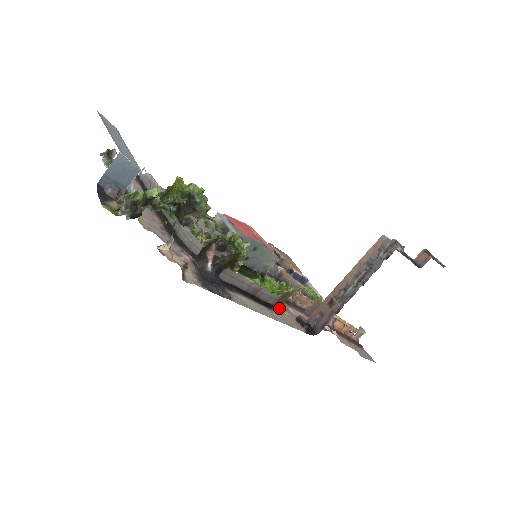
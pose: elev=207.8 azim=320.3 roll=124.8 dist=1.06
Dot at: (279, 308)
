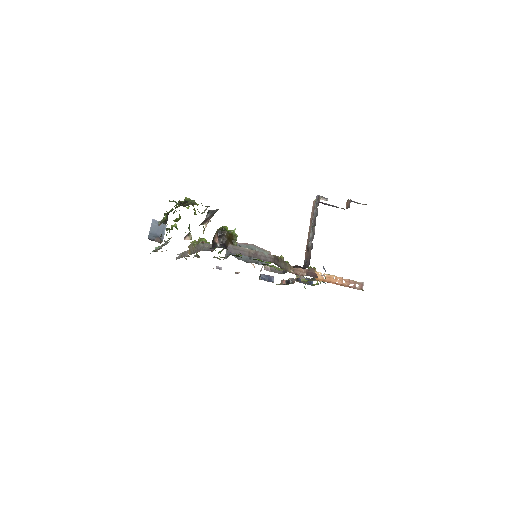
Dot at: occluded
